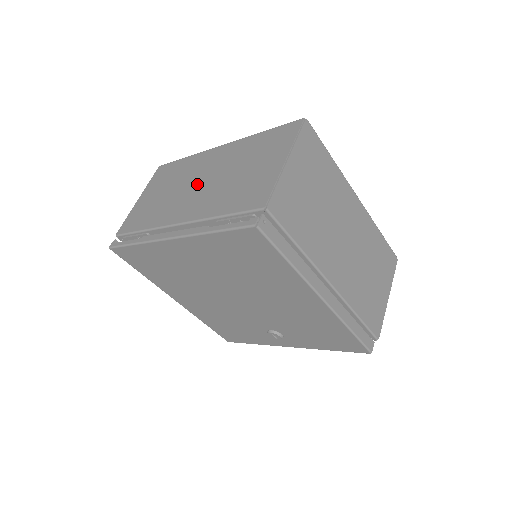
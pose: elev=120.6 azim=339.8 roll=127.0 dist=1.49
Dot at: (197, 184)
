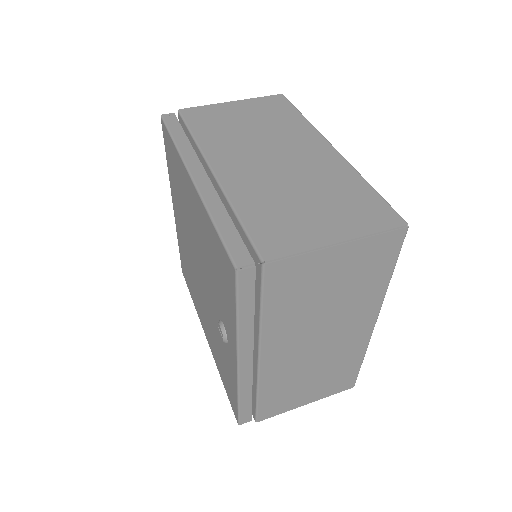
Dot at: occluded
